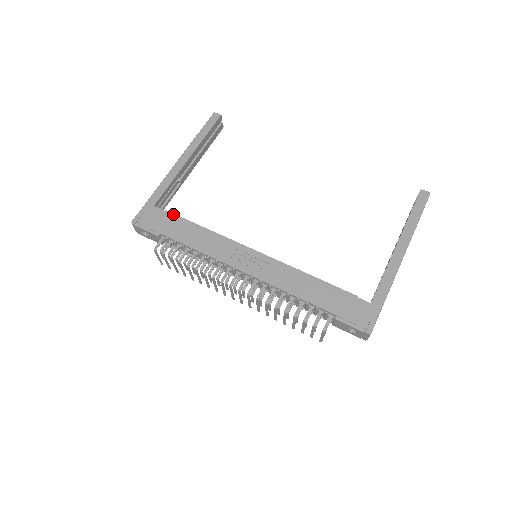
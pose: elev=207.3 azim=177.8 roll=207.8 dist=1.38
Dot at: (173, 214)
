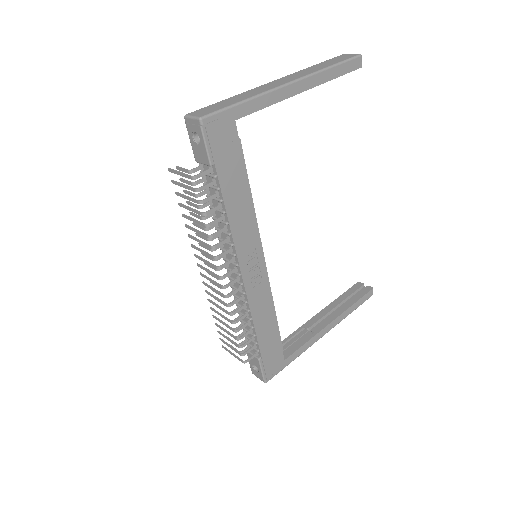
Dot at: (242, 152)
